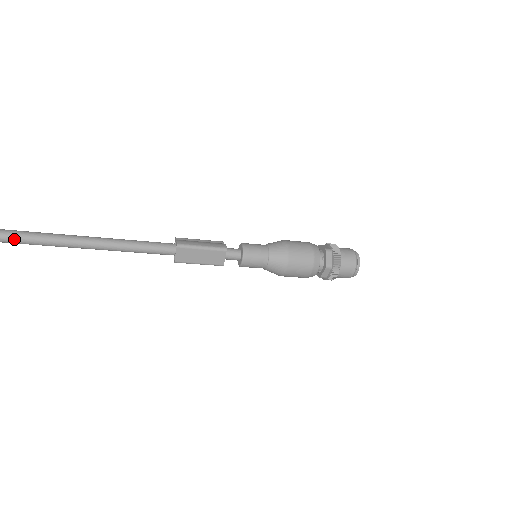
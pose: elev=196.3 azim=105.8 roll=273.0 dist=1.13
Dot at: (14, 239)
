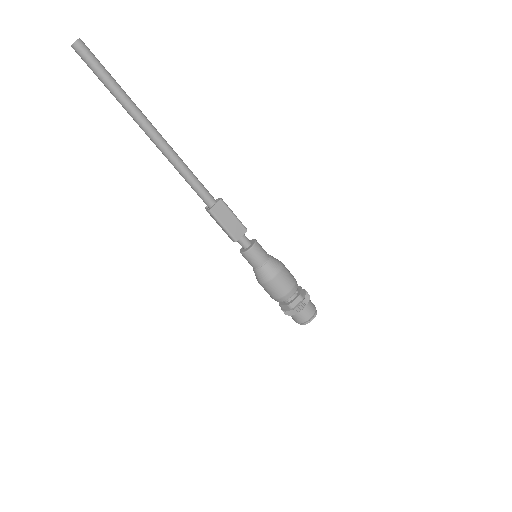
Dot at: (126, 98)
